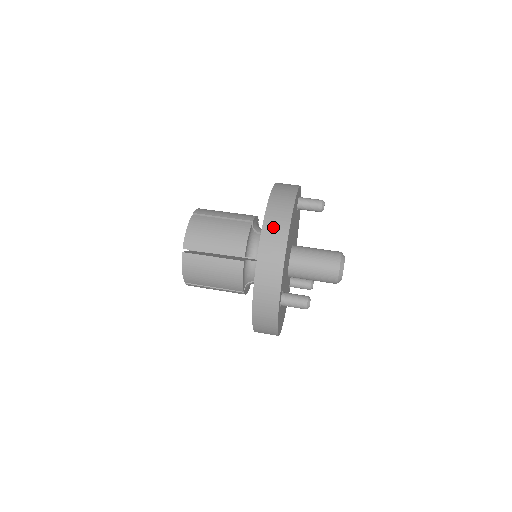
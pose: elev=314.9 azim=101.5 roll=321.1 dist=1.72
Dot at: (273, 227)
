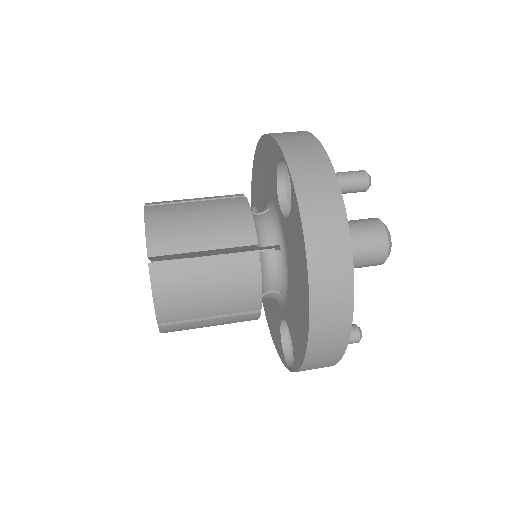
Dot at: (327, 314)
